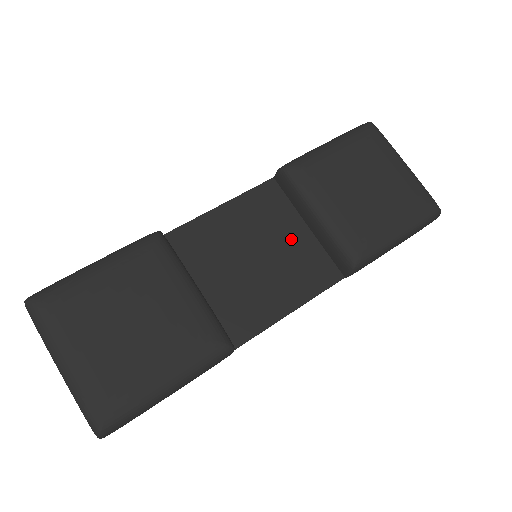
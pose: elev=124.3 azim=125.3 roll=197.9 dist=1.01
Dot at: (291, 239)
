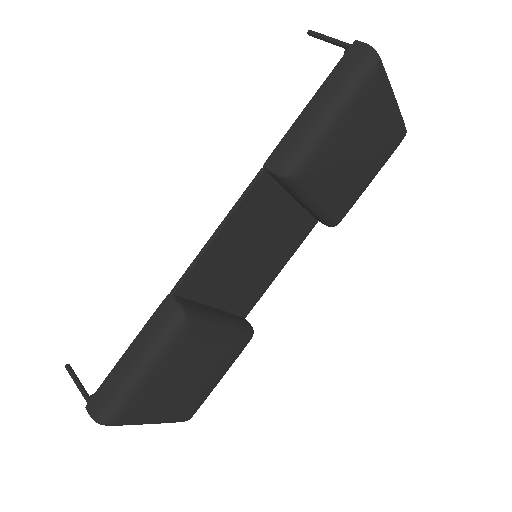
Dot at: (281, 220)
